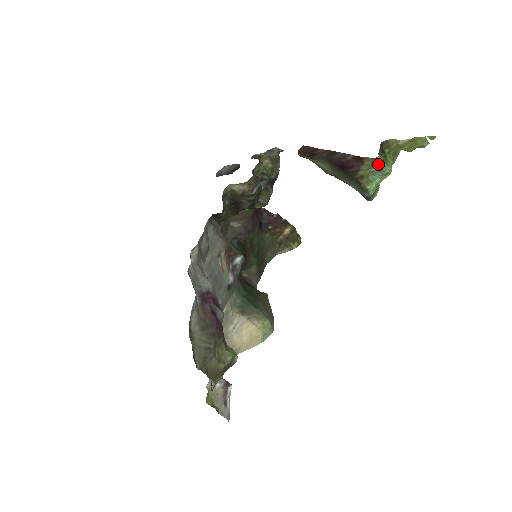
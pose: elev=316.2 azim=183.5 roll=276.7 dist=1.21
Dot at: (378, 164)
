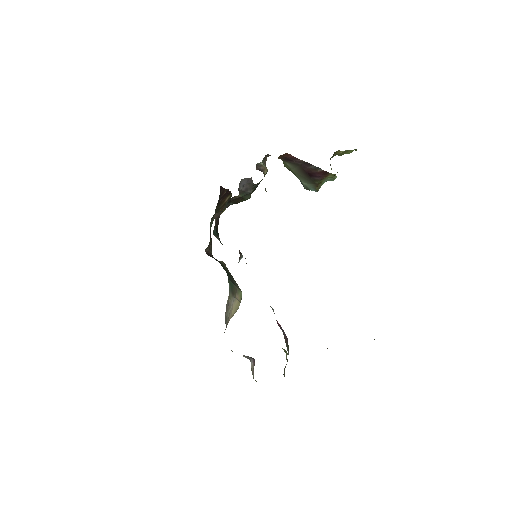
Dot at: (334, 176)
